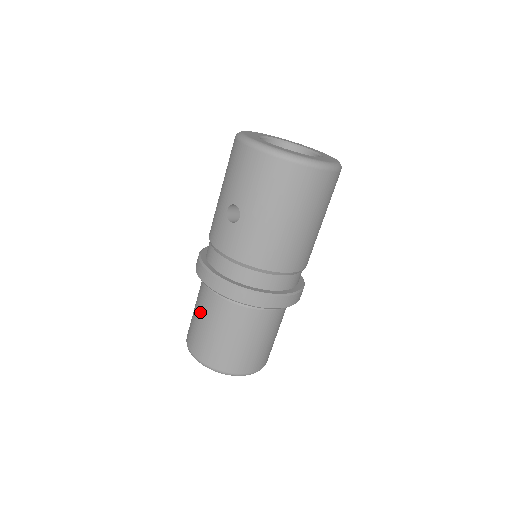
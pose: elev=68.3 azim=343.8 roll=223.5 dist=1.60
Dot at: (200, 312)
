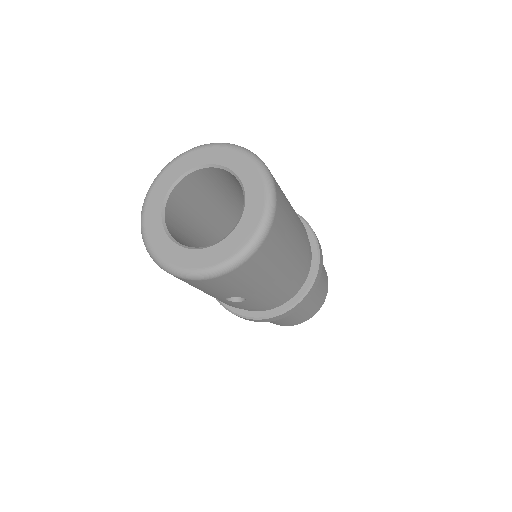
Dot at: occluded
